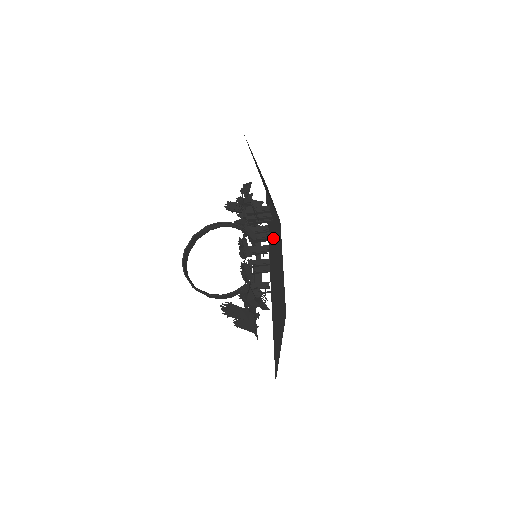
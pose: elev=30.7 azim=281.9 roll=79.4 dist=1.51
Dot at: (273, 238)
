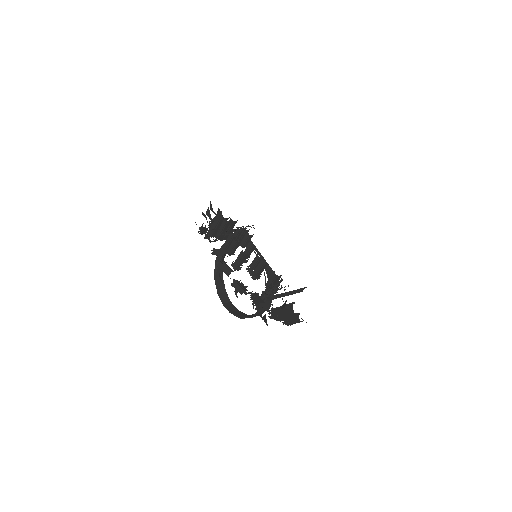
Dot at: occluded
